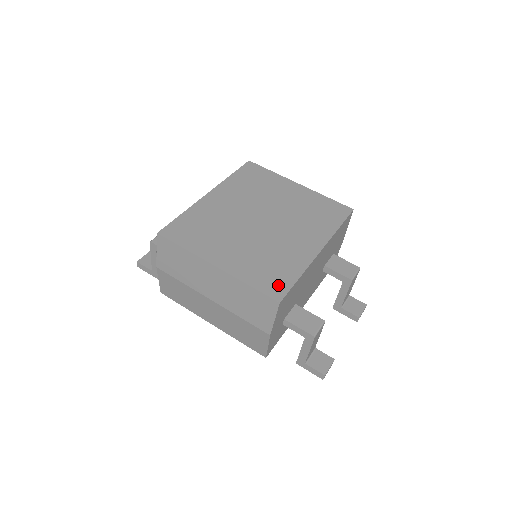
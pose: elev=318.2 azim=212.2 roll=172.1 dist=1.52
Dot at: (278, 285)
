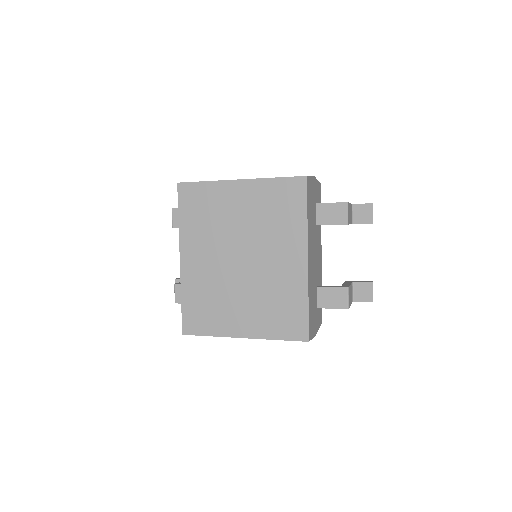
Dot at: (297, 325)
